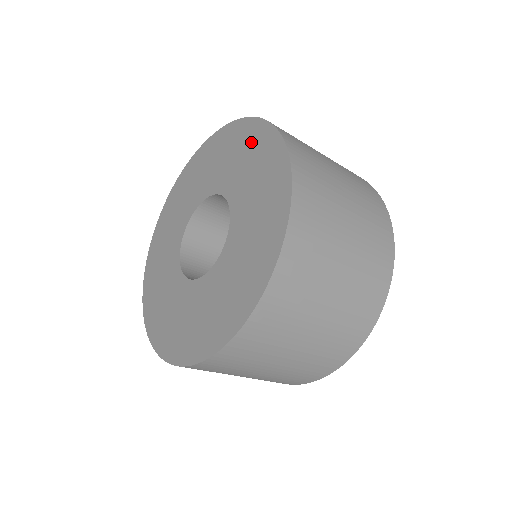
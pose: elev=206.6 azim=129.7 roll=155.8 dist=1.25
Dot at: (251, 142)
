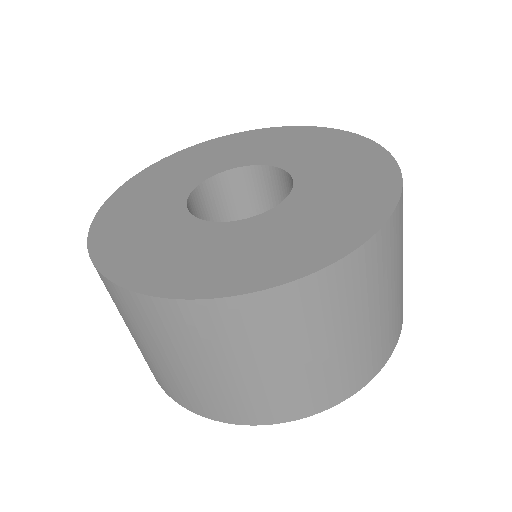
Dot at: (369, 179)
